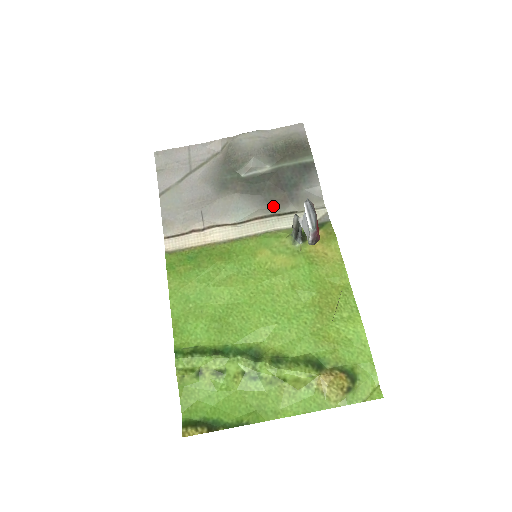
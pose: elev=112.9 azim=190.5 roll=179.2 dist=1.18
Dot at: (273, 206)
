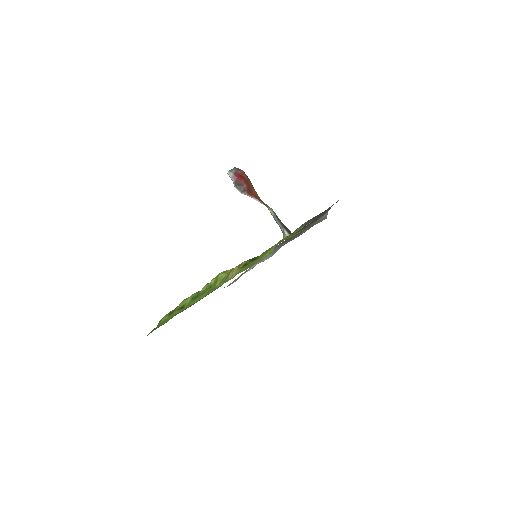
Dot at: (292, 238)
